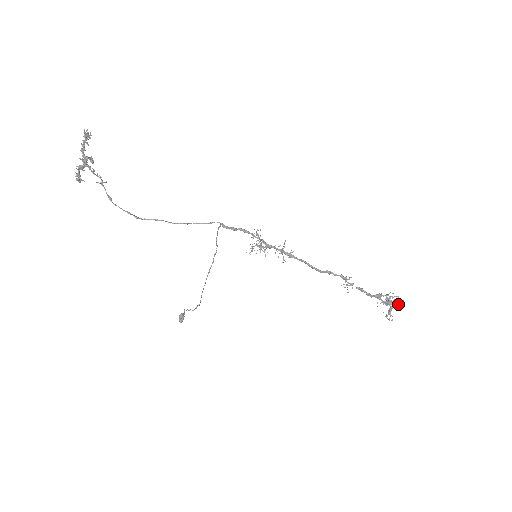
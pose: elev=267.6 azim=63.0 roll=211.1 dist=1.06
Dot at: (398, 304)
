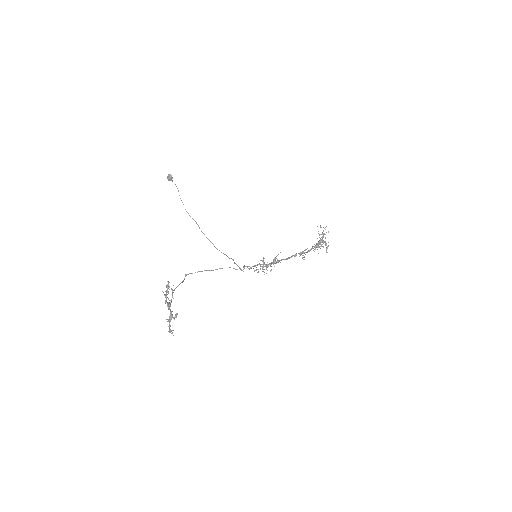
Dot at: (325, 244)
